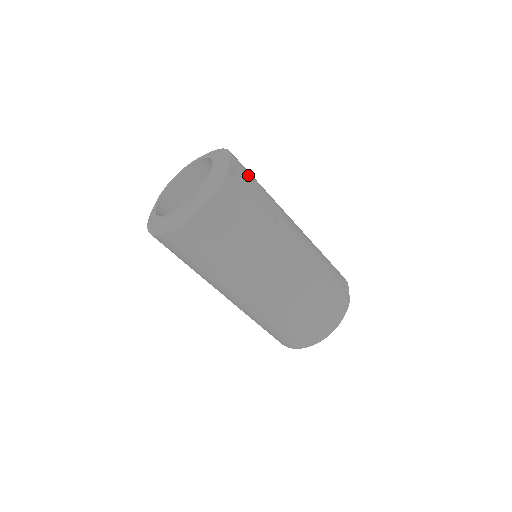
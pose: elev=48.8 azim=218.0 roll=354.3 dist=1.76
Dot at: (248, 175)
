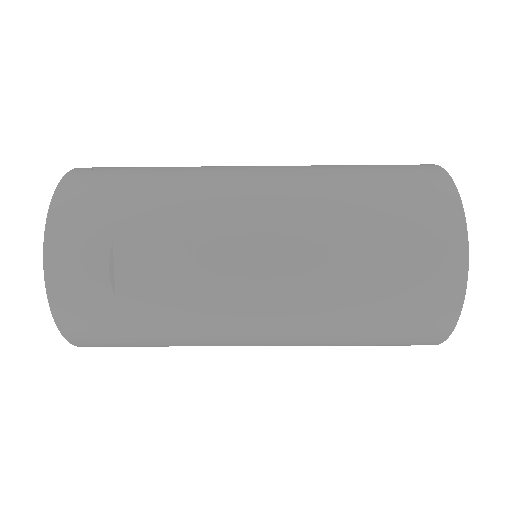
Dot at: (91, 252)
